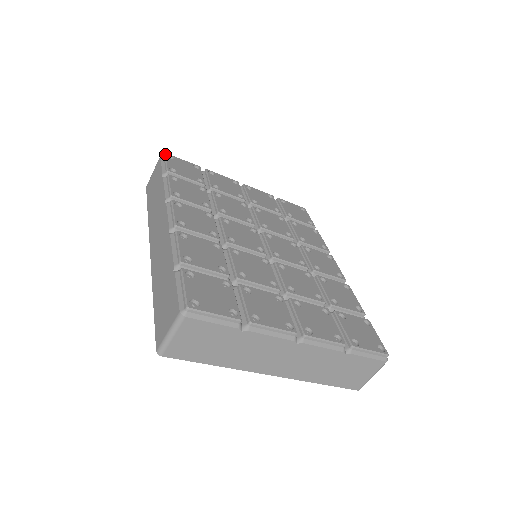
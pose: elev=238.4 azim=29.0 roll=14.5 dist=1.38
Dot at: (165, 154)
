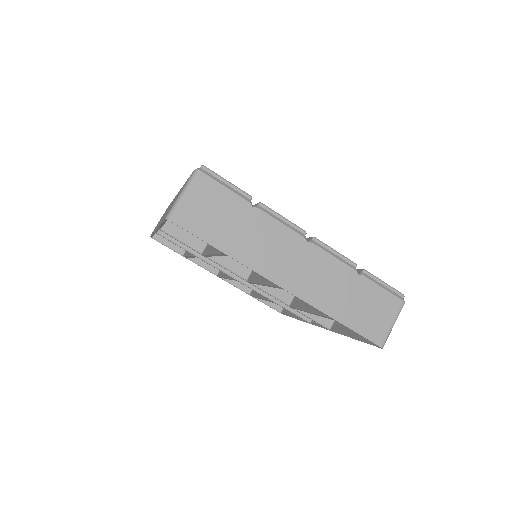
Dot at: occluded
